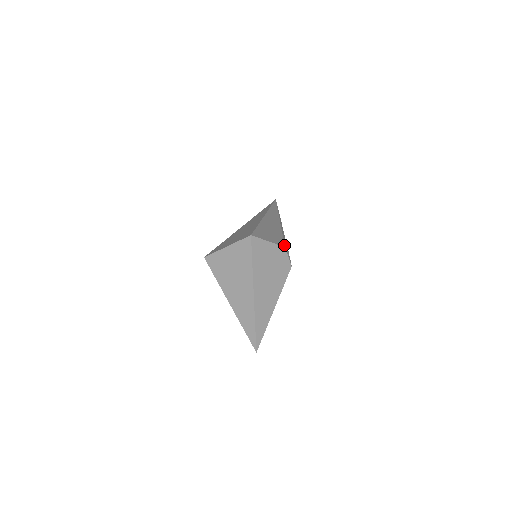
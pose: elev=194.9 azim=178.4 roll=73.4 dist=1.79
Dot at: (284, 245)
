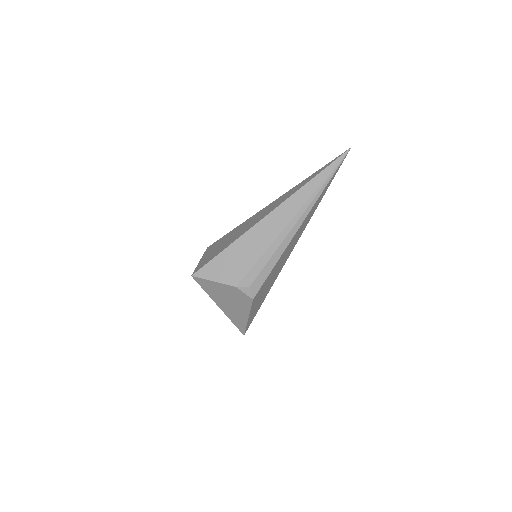
Dot at: (238, 283)
